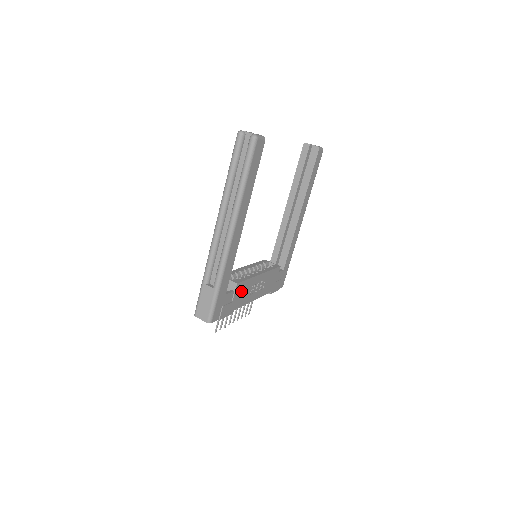
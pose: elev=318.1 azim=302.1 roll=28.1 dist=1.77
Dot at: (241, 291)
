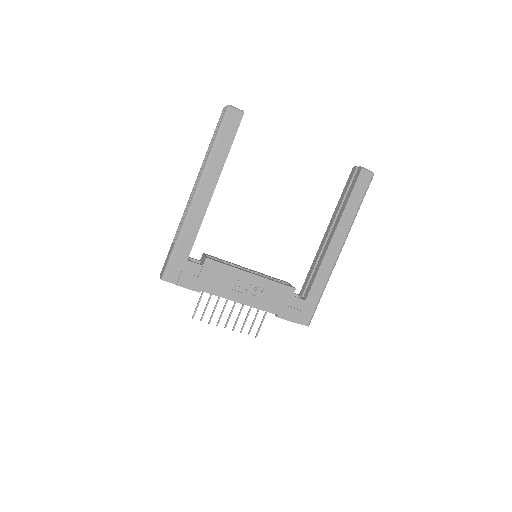
Dot at: (215, 273)
